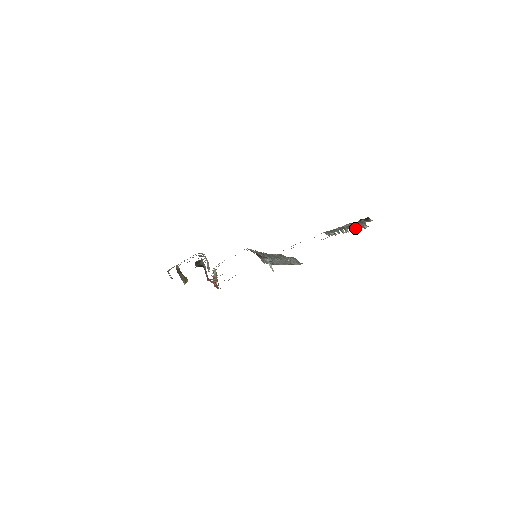
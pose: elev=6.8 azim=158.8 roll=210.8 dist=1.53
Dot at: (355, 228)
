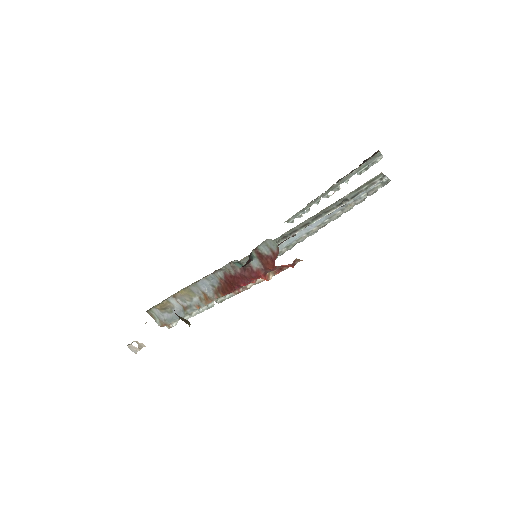
Dot at: (359, 173)
